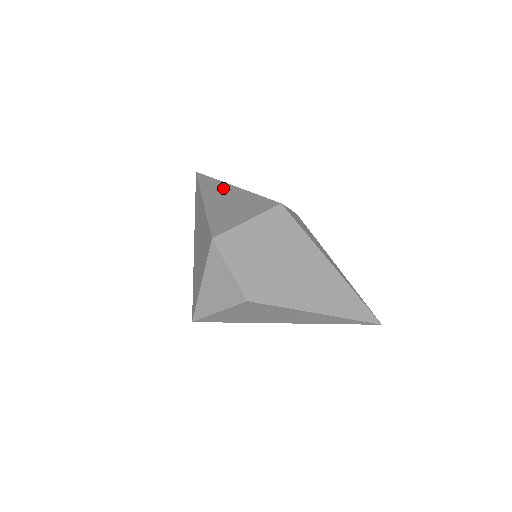
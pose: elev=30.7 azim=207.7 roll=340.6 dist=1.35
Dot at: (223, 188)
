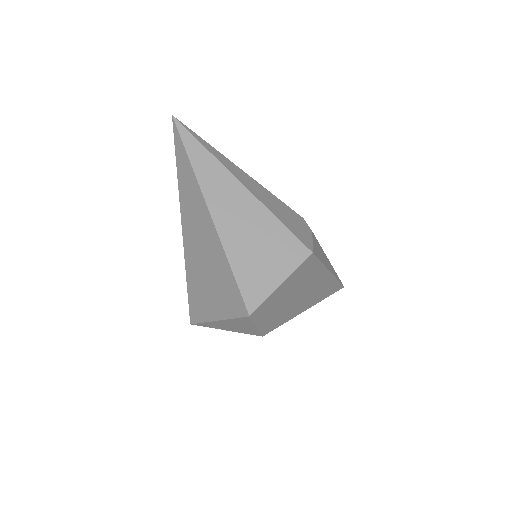
Dot at: (230, 188)
